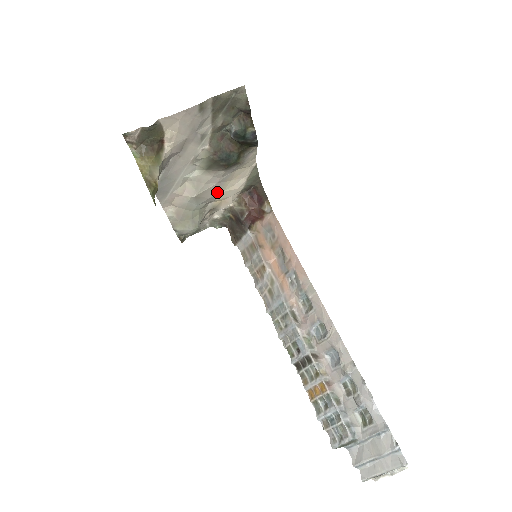
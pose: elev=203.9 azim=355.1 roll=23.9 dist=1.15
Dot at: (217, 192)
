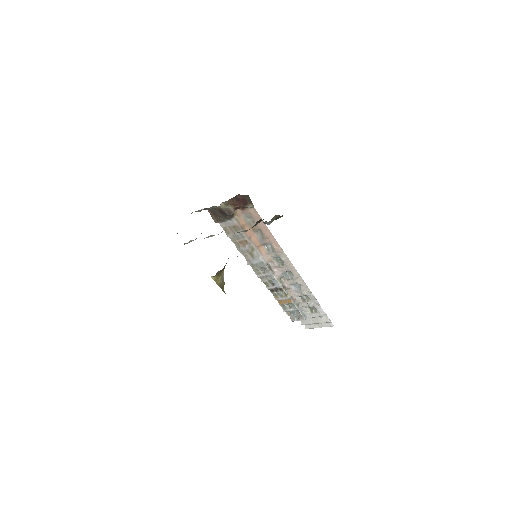
Dot at: occluded
